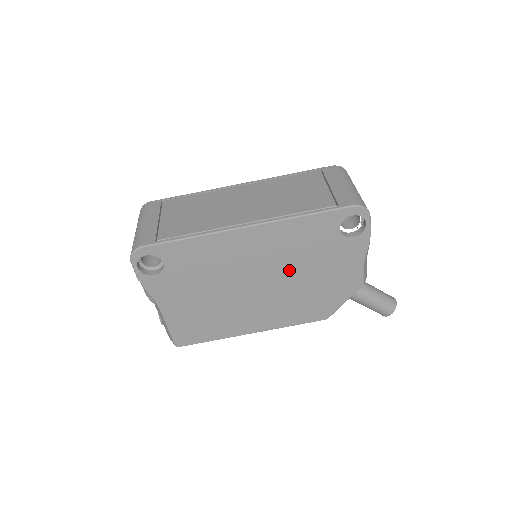
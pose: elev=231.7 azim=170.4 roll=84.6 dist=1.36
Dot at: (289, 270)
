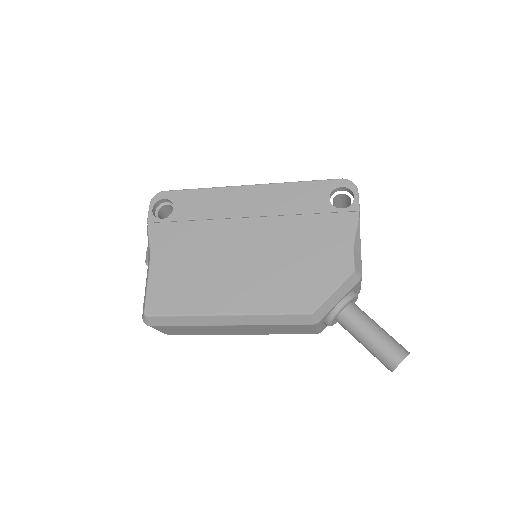
Dot at: (278, 236)
